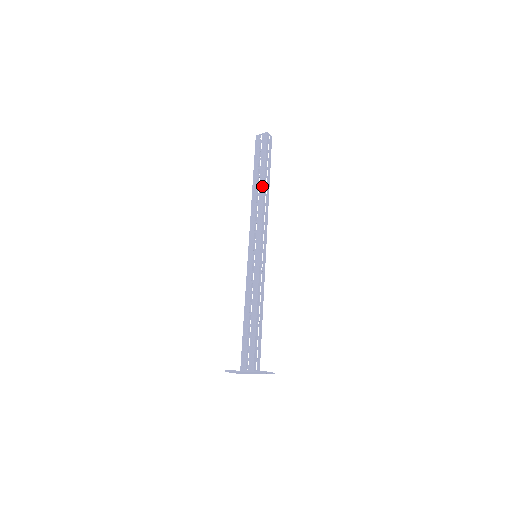
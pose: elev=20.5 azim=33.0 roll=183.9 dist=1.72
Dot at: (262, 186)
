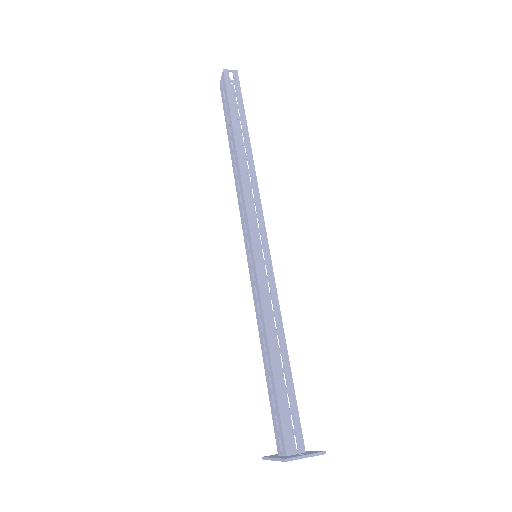
Dot at: (234, 148)
